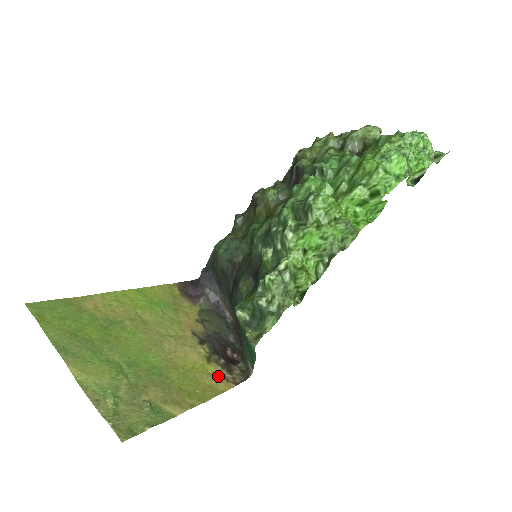
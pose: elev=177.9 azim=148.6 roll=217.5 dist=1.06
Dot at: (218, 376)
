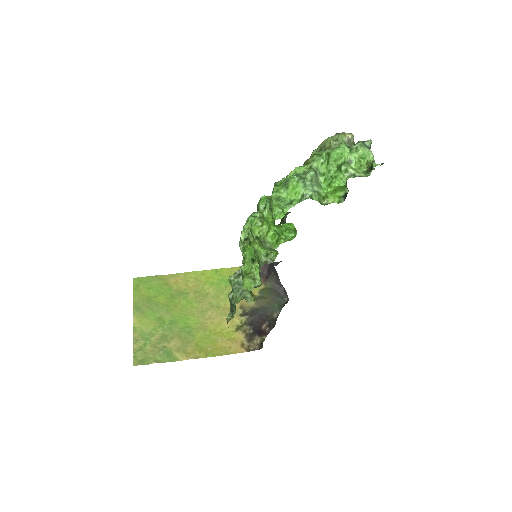
Dot at: (236, 342)
